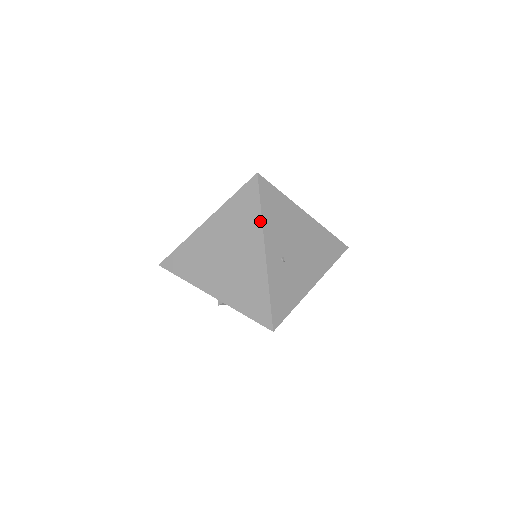
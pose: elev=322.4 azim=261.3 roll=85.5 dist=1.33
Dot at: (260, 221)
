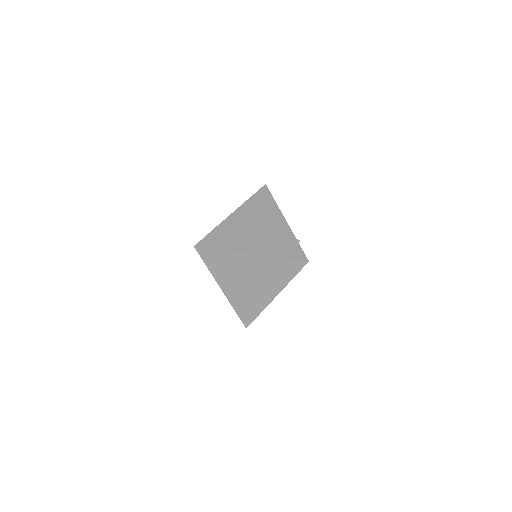
Dot at: (245, 202)
